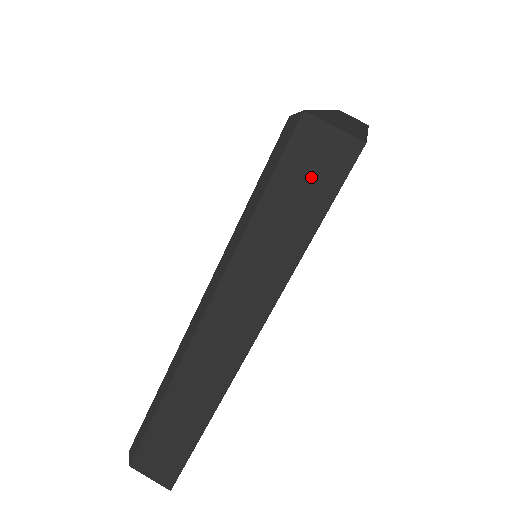
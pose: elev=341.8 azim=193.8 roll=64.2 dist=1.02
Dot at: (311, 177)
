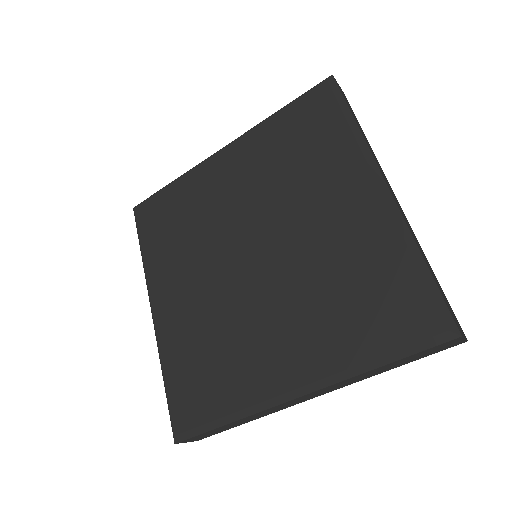
Dot at: (430, 352)
